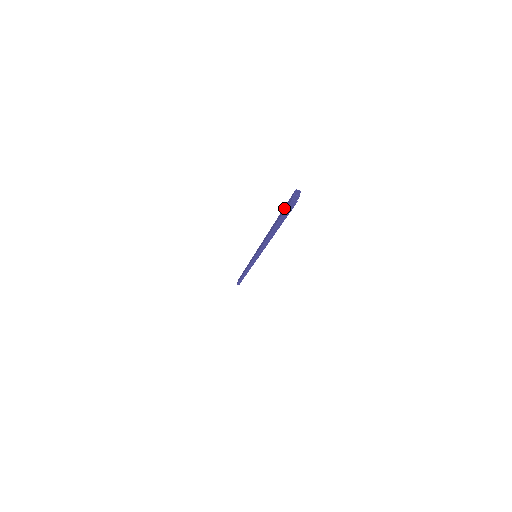
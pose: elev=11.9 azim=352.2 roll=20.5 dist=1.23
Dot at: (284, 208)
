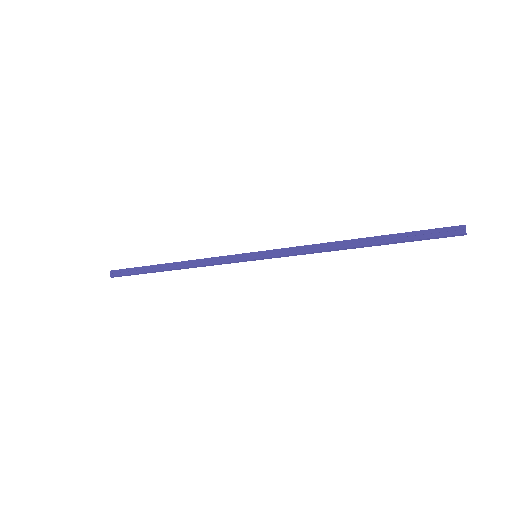
Dot at: (425, 233)
